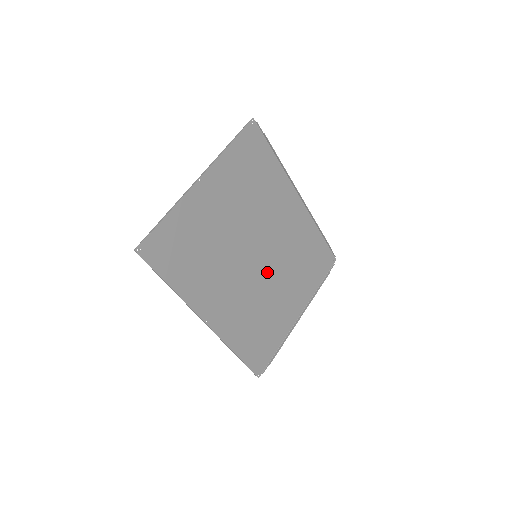
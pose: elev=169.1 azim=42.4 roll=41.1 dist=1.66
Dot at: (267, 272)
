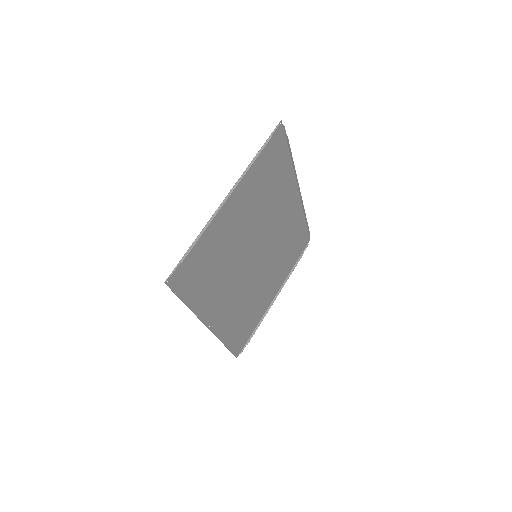
Dot at: (261, 267)
